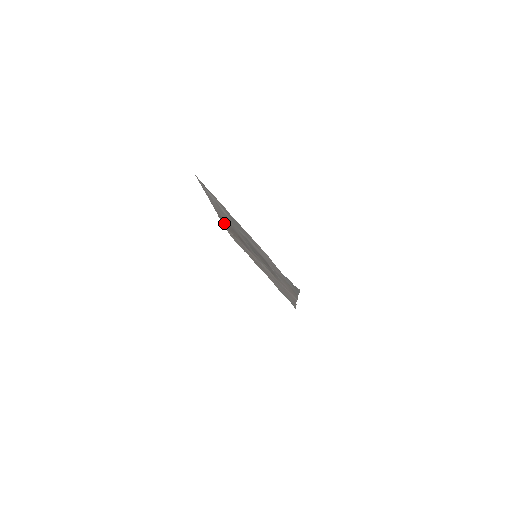
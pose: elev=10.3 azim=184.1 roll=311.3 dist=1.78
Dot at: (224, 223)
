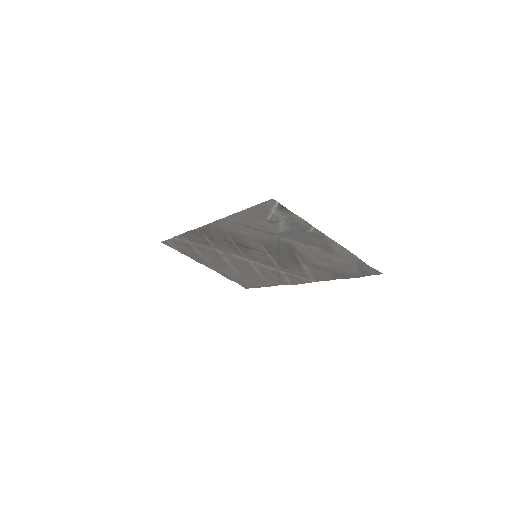
Dot at: occluded
